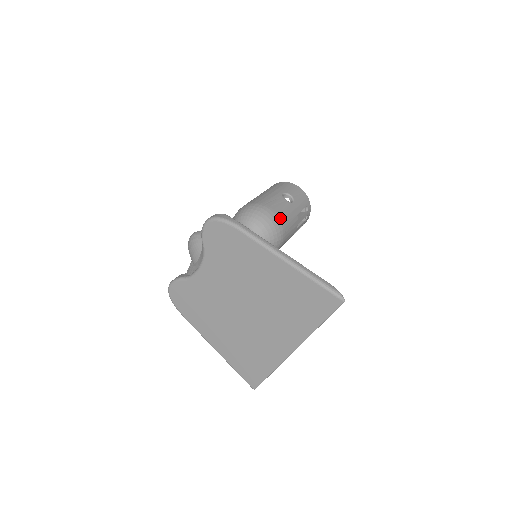
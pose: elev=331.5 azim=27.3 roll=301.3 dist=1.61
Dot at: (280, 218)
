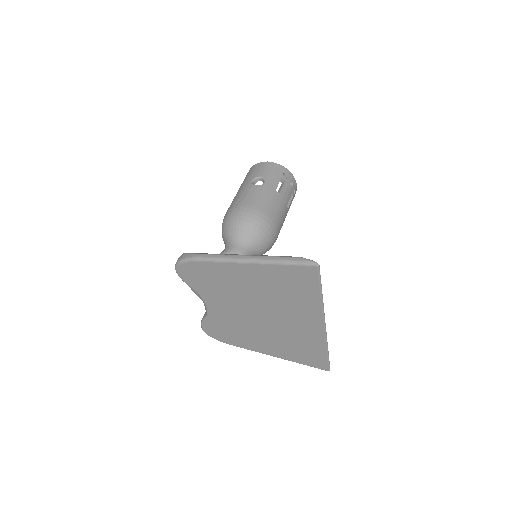
Dot at: (256, 208)
